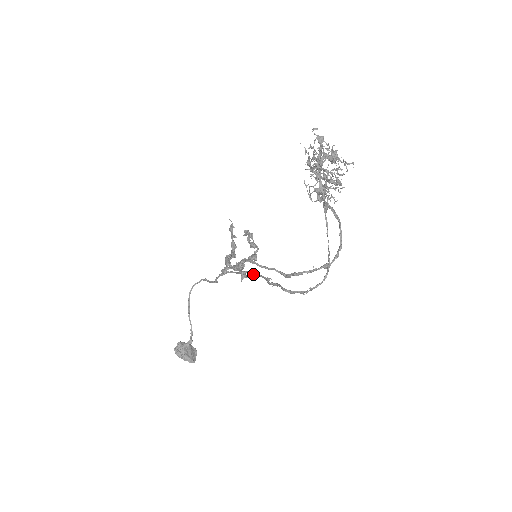
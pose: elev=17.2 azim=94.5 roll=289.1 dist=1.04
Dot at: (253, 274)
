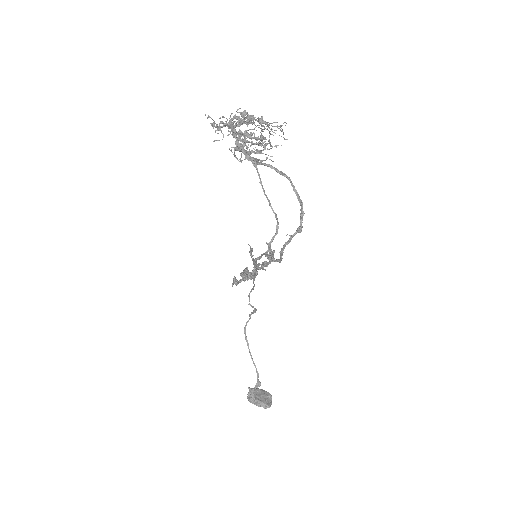
Dot at: occluded
